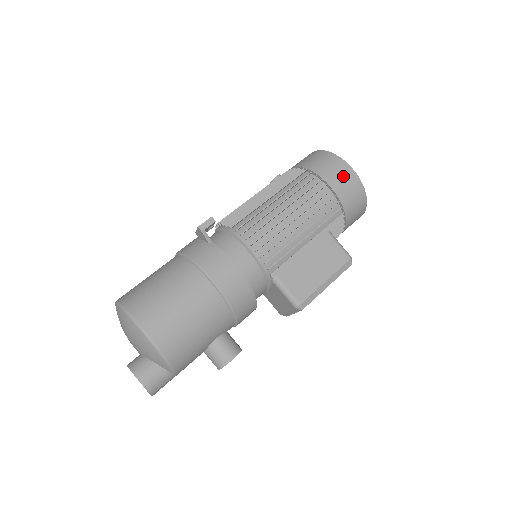
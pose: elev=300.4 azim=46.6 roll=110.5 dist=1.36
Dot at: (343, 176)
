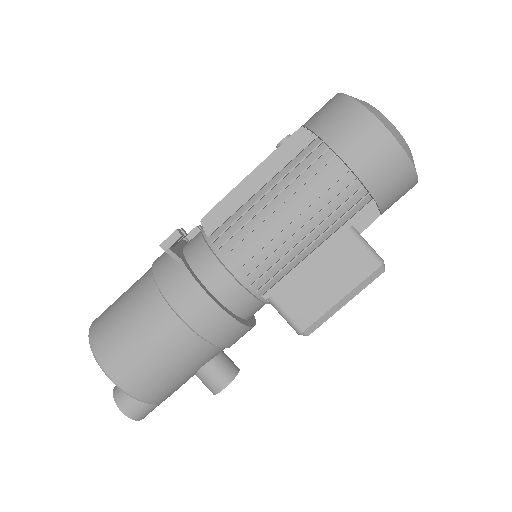
Dot at: (371, 145)
